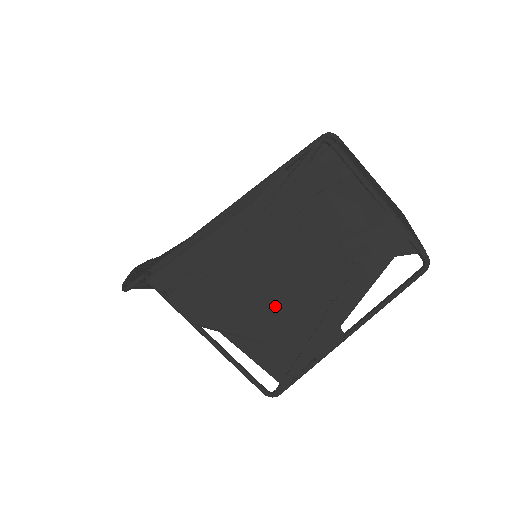
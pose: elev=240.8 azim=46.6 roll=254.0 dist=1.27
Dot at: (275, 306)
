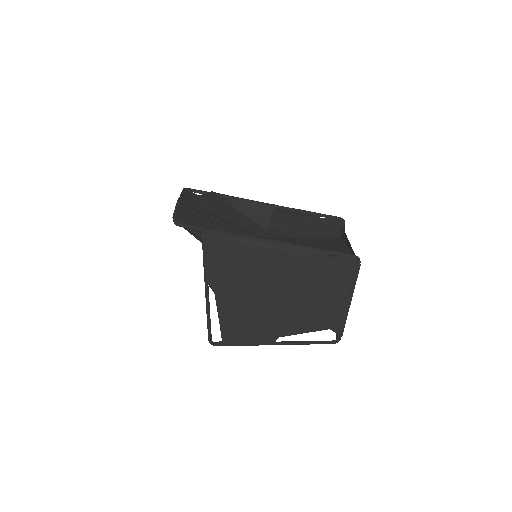
Dot at: (258, 307)
